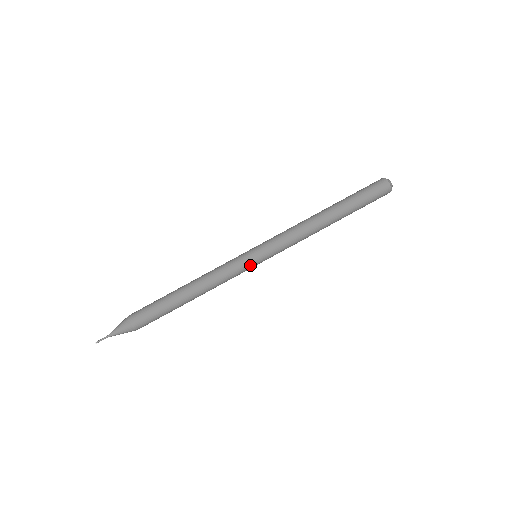
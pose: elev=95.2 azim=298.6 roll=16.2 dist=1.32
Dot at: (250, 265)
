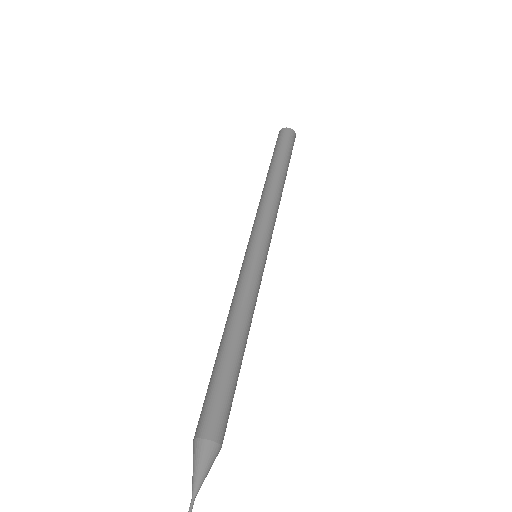
Dot at: (259, 262)
